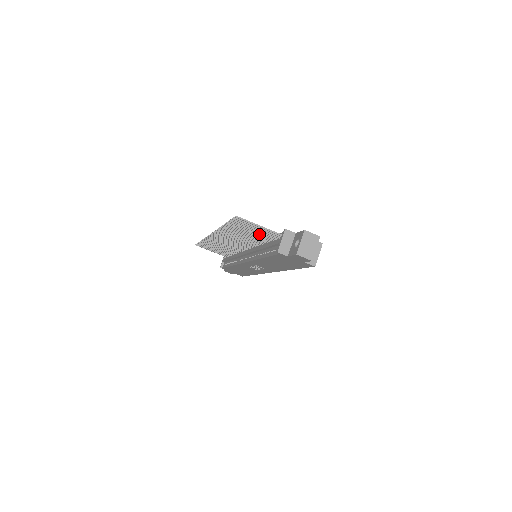
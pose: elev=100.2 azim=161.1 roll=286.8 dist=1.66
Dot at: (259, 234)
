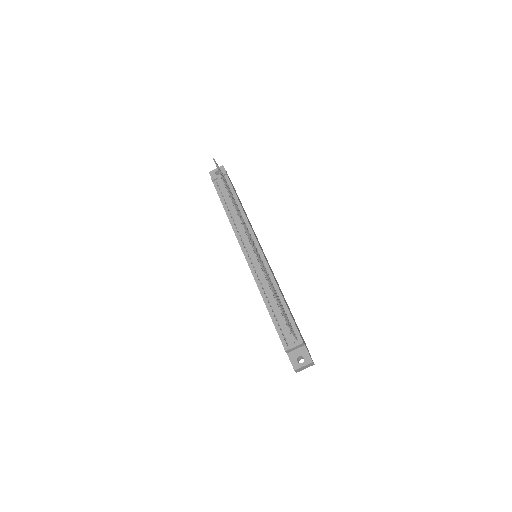
Dot at: (284, 312)
